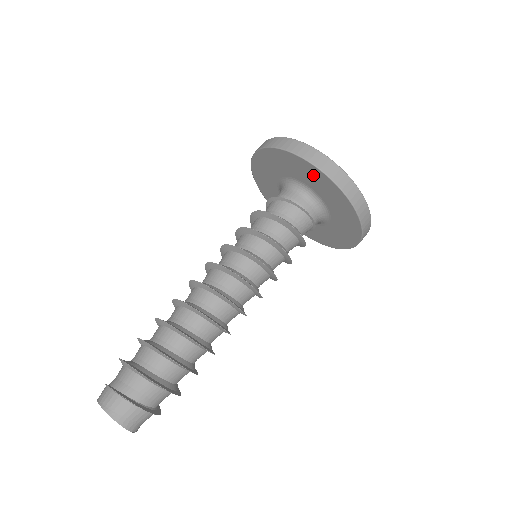
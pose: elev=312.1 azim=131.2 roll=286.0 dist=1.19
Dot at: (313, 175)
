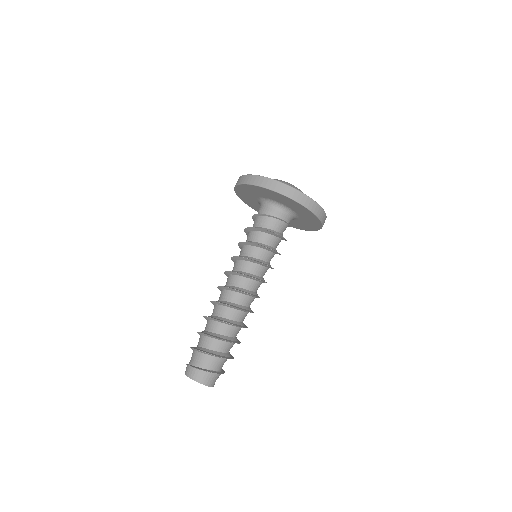
Dot at: (289, 202)
